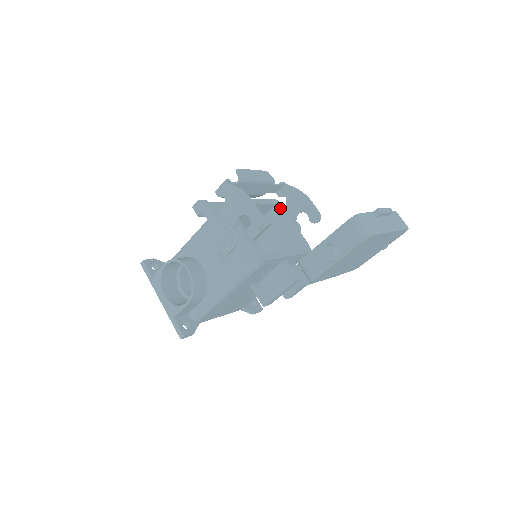
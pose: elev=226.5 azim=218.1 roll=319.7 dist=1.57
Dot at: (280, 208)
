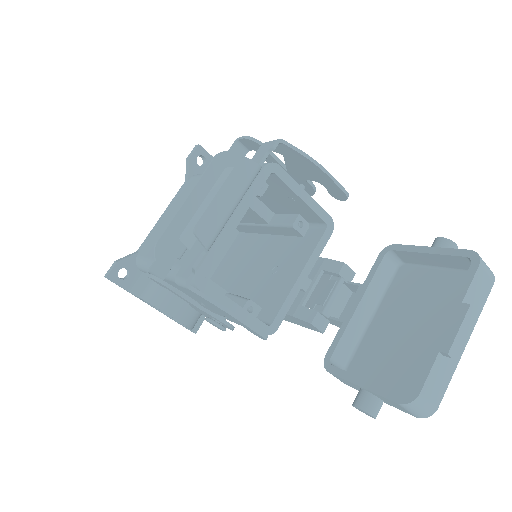
Dot at: (277, 177)
